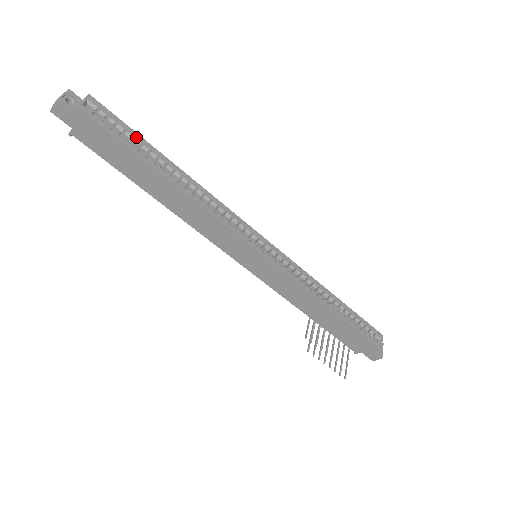
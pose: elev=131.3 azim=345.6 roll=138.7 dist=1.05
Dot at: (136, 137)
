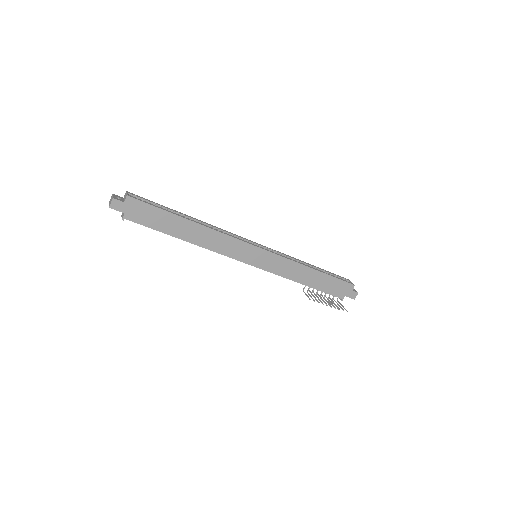
Dot at: (162, 206)
